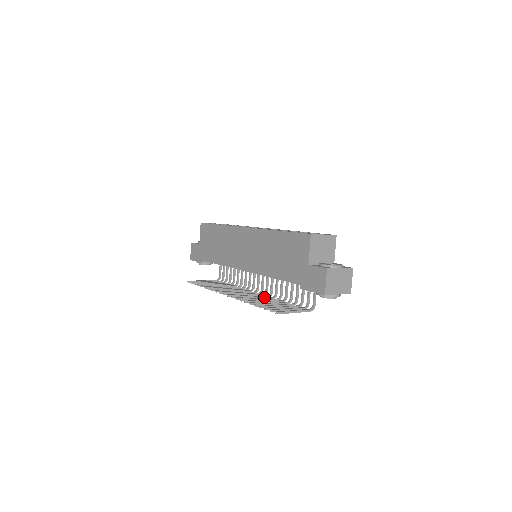
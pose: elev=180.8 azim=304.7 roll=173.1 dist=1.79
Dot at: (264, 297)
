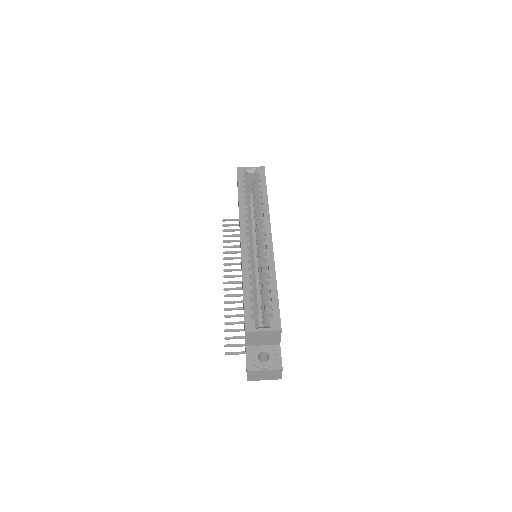
Dot at: occluded
